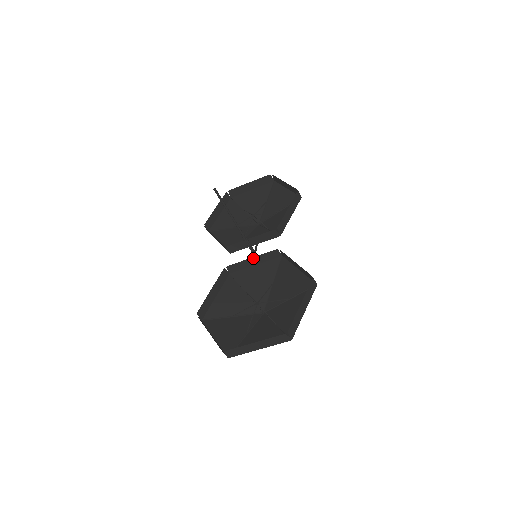
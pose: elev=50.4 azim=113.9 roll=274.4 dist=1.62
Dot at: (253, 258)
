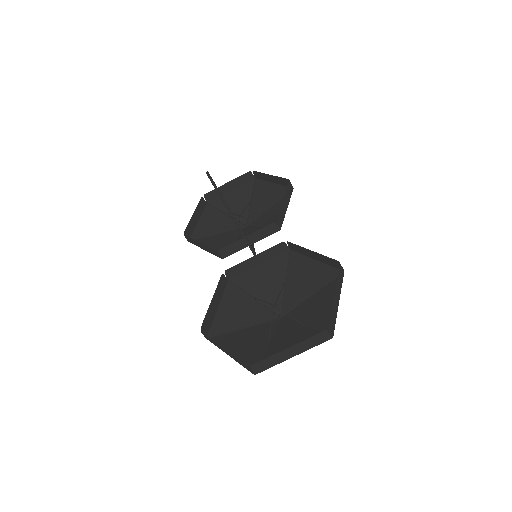
Dot at: (256, 256)
